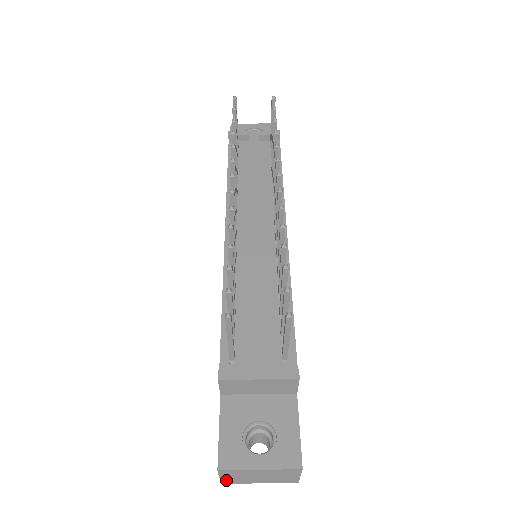
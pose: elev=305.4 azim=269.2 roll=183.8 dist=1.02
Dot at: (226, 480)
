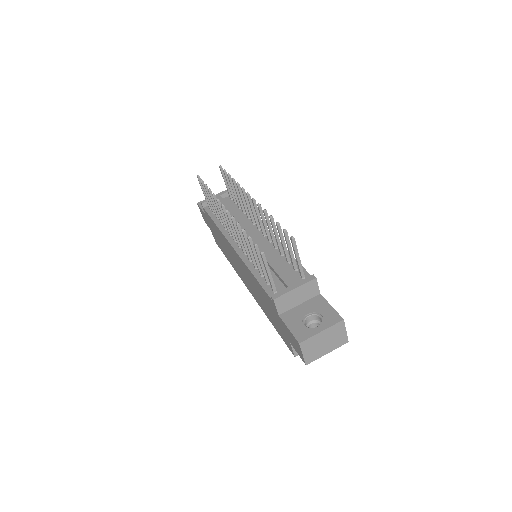
Dot at: (307, 358)
